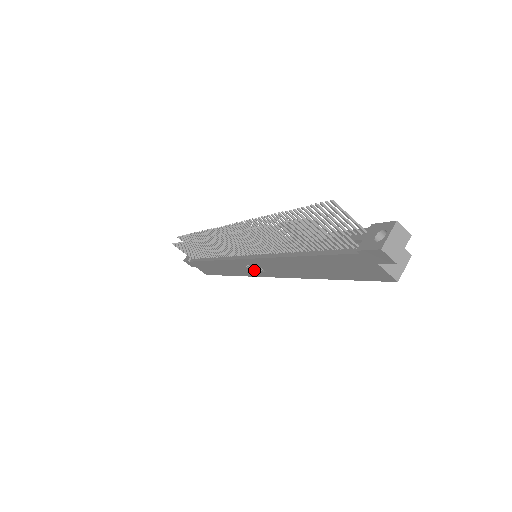
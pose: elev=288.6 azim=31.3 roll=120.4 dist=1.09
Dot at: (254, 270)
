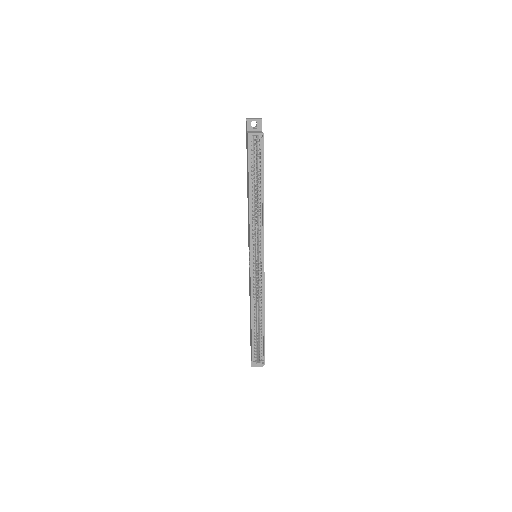
Dot at: occluded
